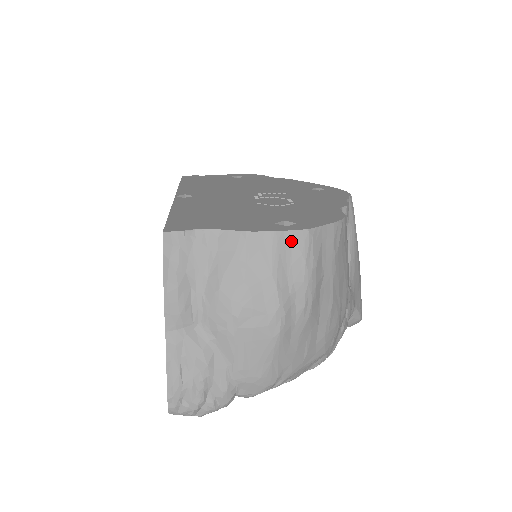
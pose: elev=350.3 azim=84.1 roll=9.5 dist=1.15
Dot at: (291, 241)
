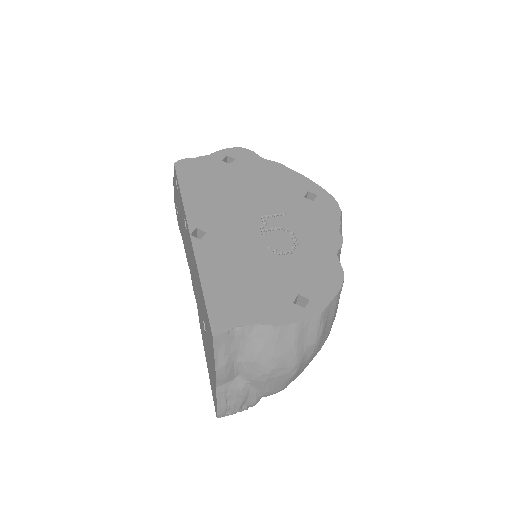
Dot at: (308, 324)
